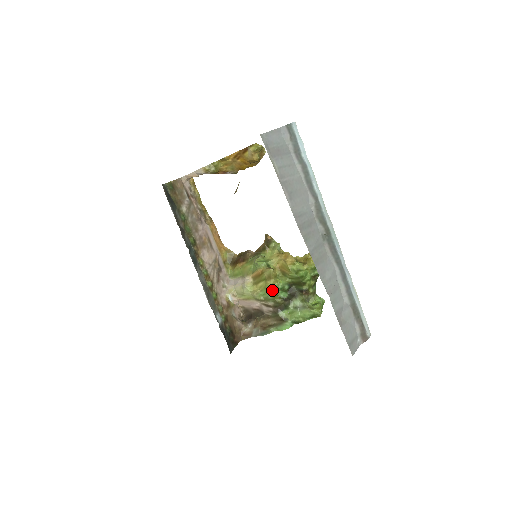
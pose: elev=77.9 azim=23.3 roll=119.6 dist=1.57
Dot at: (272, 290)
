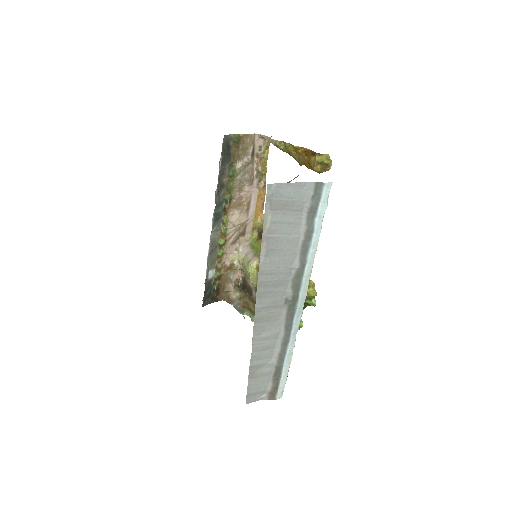
Dot at: occluded
